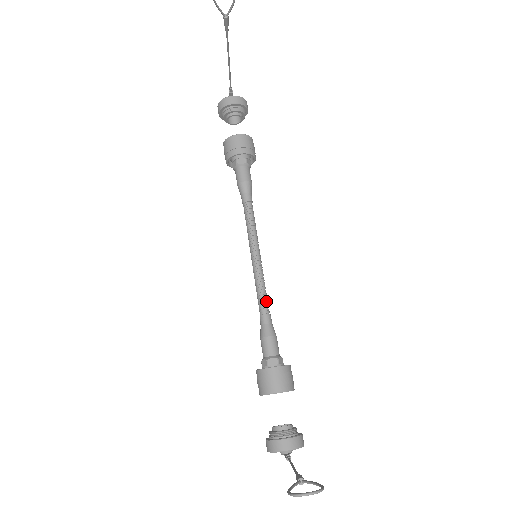
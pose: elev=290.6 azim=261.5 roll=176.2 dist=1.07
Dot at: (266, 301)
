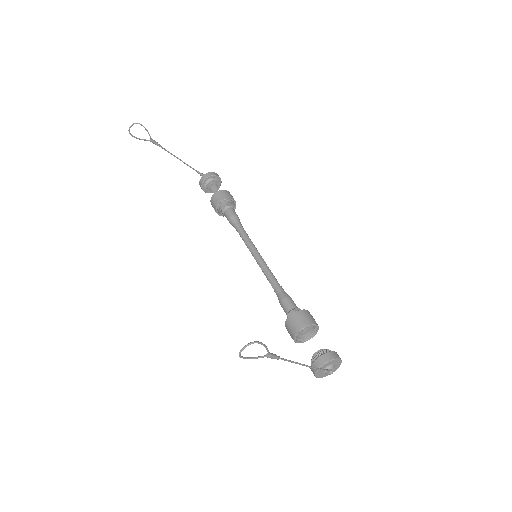
Dot at: (273, 279)
